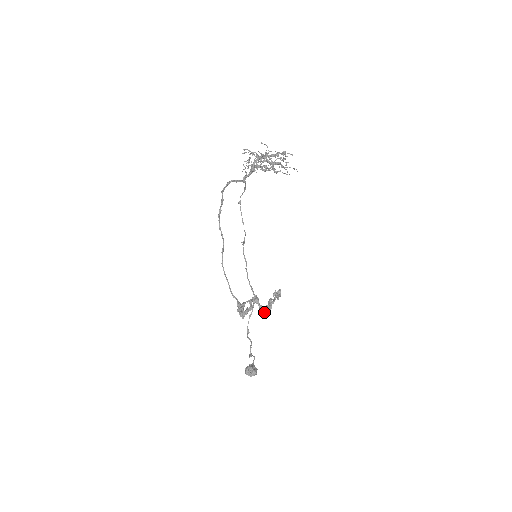
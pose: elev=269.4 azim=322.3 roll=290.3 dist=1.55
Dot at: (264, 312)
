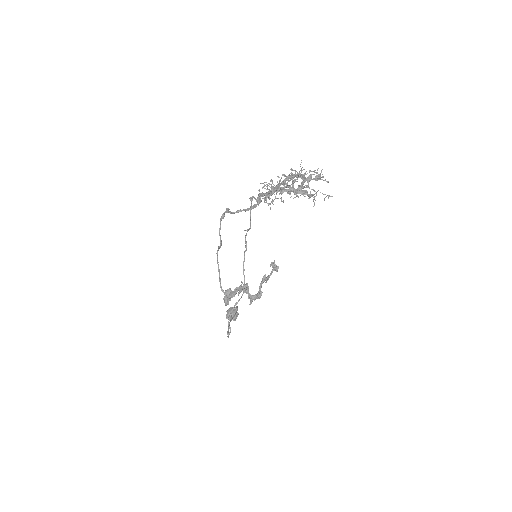
Dot at: (252, 301)
